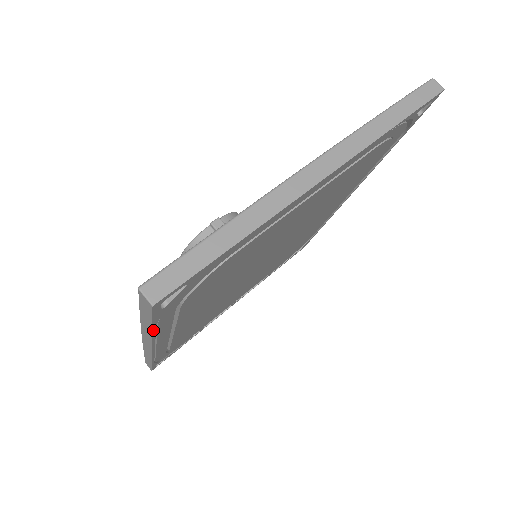
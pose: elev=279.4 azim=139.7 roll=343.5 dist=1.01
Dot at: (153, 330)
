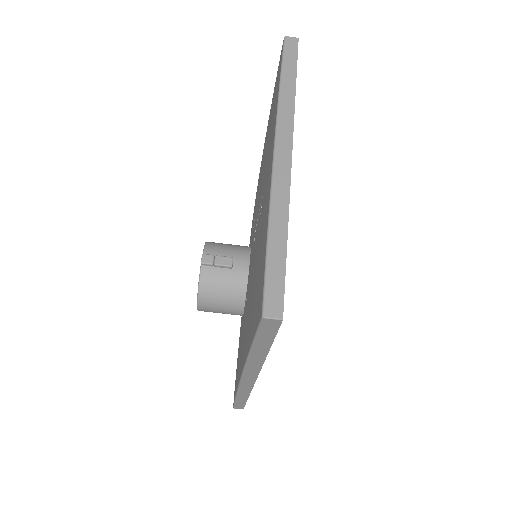
Dot at: (268, 351)
